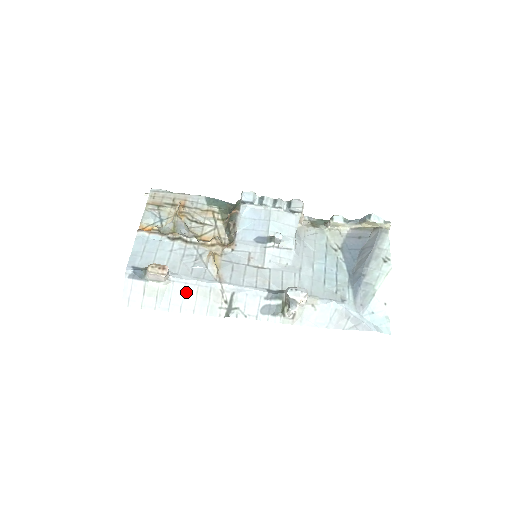
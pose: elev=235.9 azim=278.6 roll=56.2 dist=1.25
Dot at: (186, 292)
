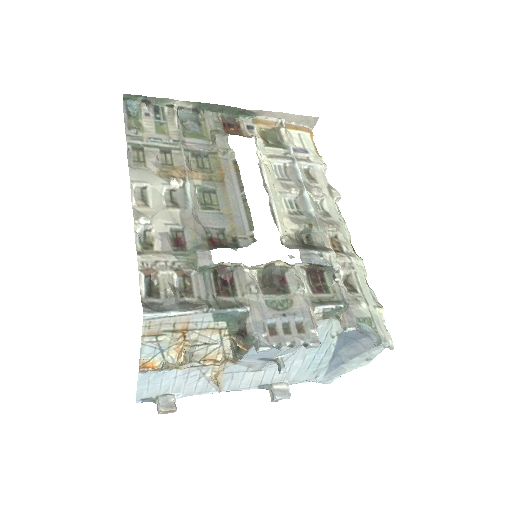
Dot at: occluded
